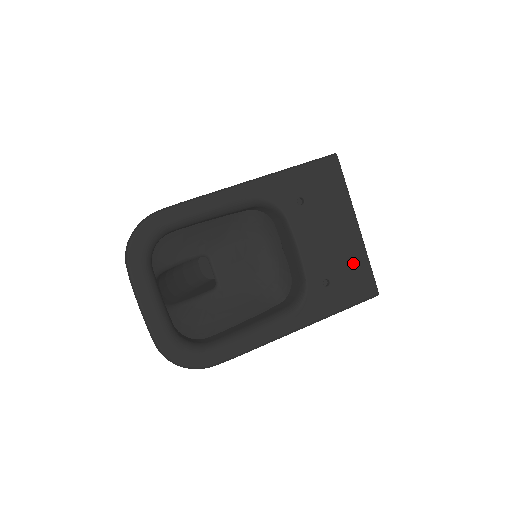
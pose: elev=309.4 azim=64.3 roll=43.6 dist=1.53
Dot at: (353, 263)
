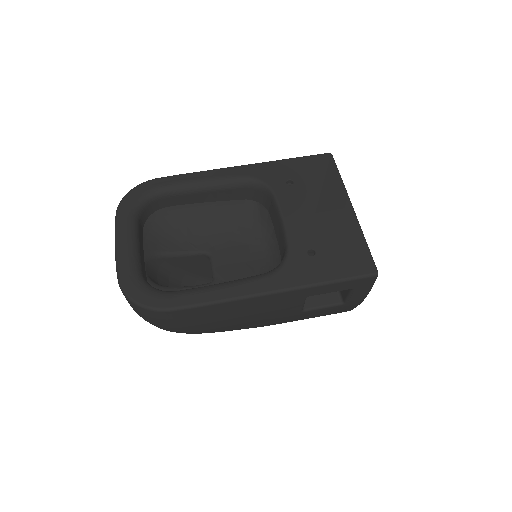
Dot at: (345, 239)
